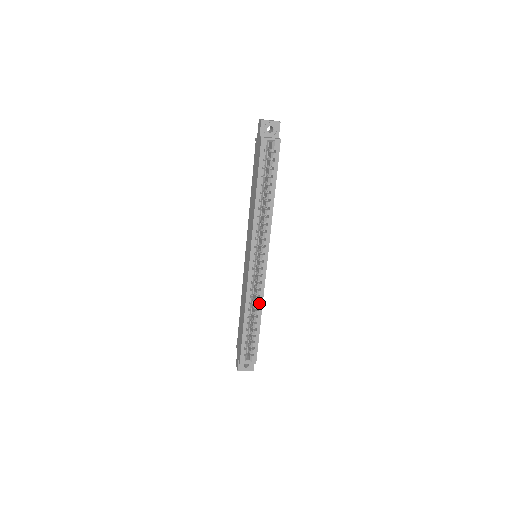
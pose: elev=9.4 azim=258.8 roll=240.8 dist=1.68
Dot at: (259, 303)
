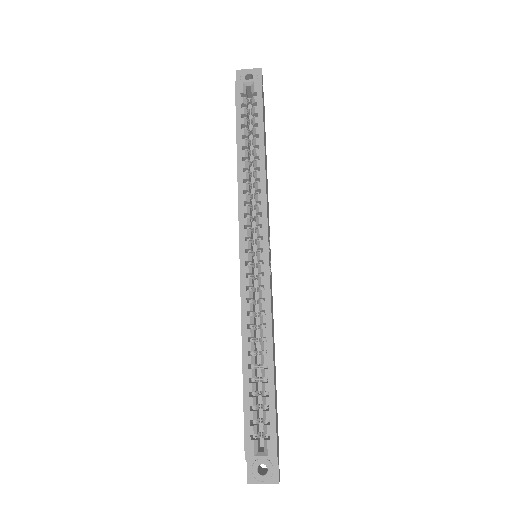
Dot at: occluded
